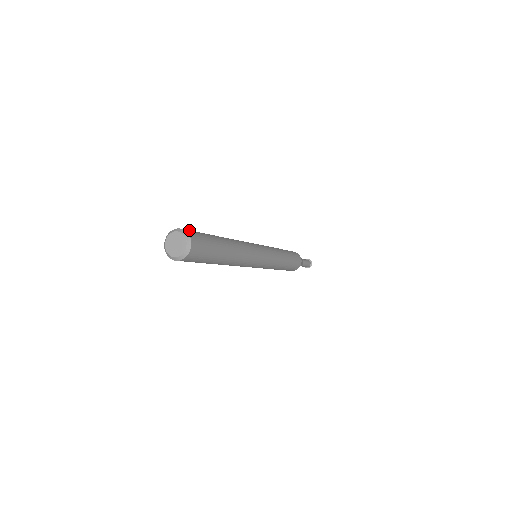
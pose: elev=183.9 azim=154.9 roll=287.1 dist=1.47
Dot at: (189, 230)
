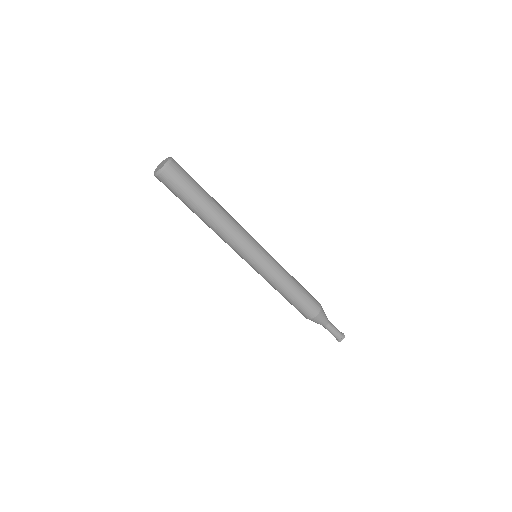
Dot at: occluded
